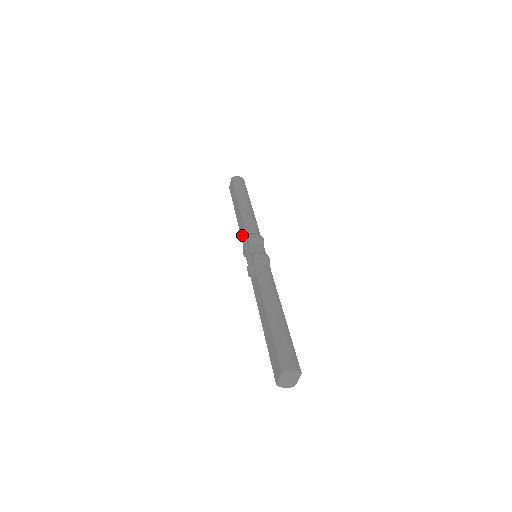
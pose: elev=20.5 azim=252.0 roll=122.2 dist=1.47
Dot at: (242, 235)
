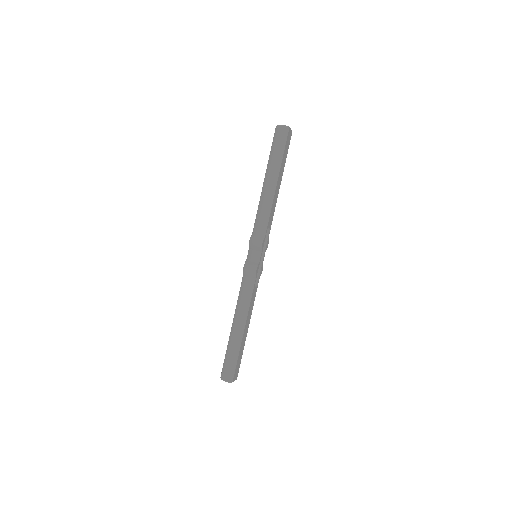
Dot at: occluded
